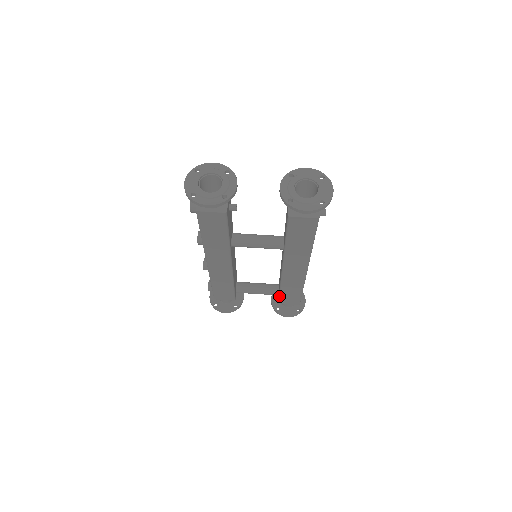
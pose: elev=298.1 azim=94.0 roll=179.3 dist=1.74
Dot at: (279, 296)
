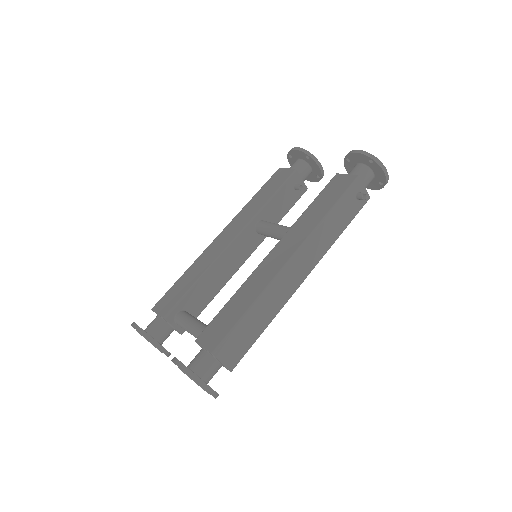
Dot at: (213, 319)
